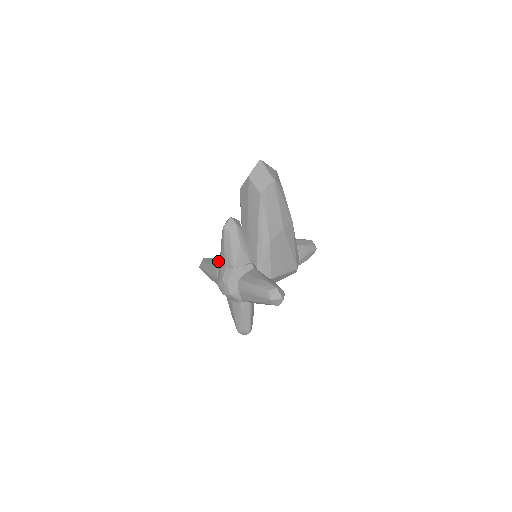
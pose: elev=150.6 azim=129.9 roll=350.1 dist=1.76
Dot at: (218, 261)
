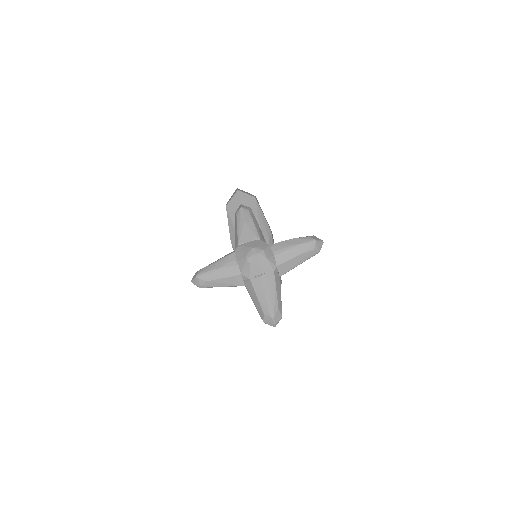
Dot at: (228, 254)
